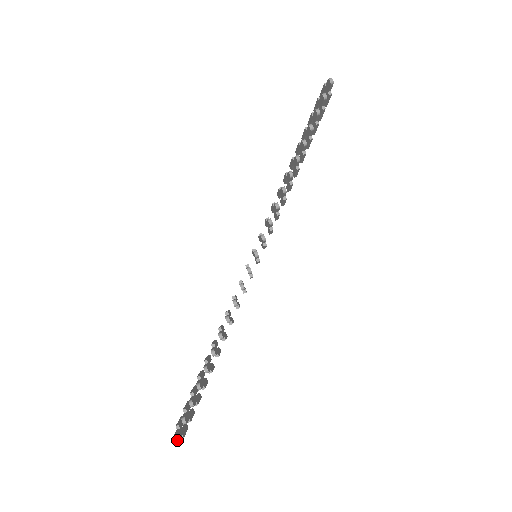
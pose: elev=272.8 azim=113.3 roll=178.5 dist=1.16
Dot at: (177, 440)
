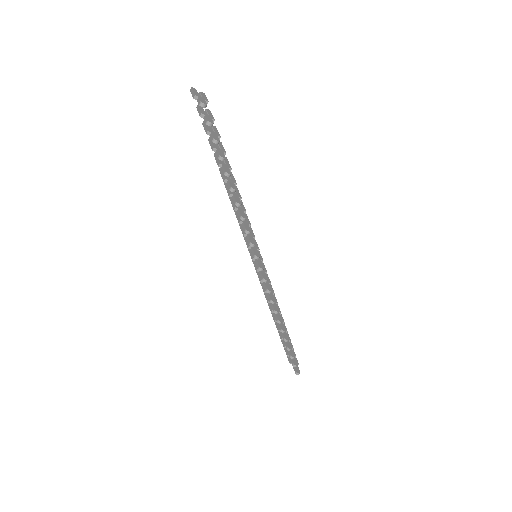
Dot at: occluded
